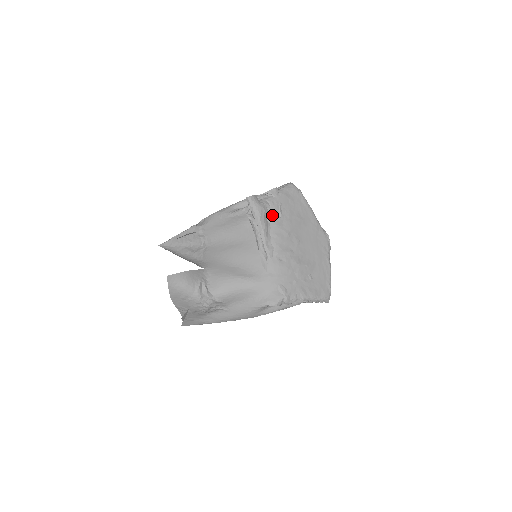
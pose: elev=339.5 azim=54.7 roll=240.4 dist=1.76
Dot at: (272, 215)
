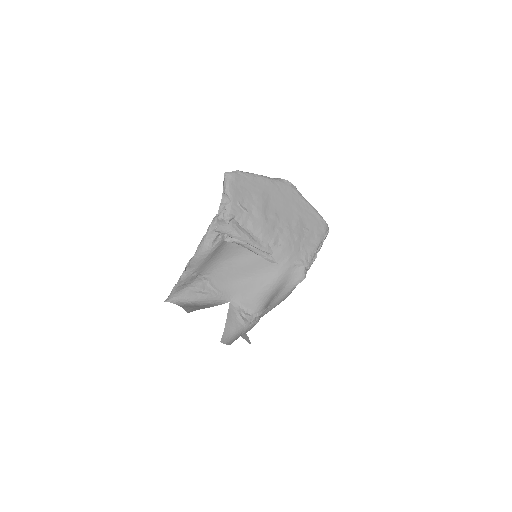
Dot at: (242, 220)
